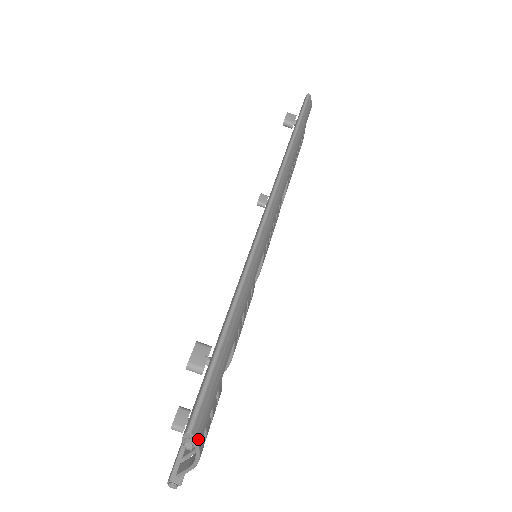
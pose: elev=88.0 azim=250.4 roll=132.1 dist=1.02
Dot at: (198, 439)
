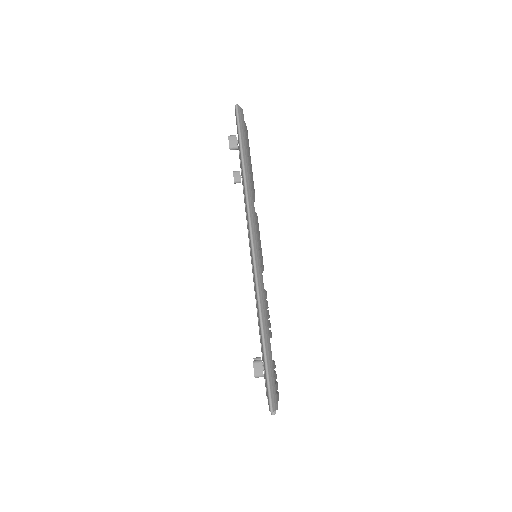
Dot at: (276, 409)
